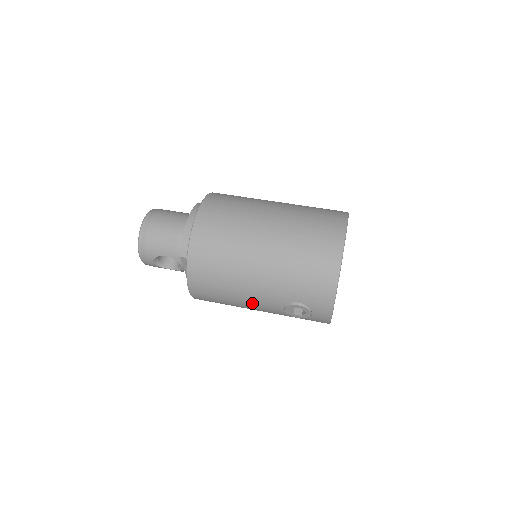
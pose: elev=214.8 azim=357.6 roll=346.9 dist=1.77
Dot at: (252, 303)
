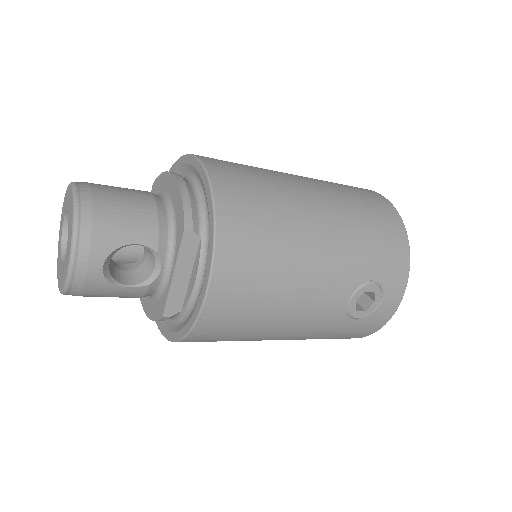
Dot at: (307, 300)
